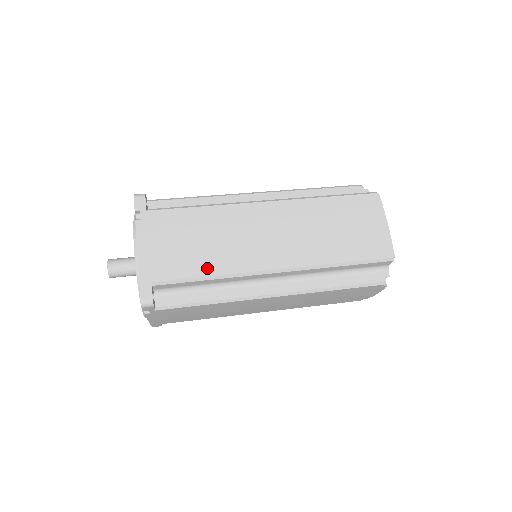
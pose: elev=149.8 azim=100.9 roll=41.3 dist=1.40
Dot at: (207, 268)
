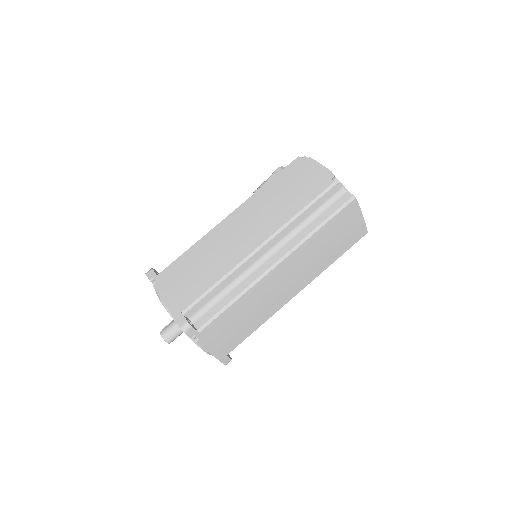
Dot at: (255, 326)
